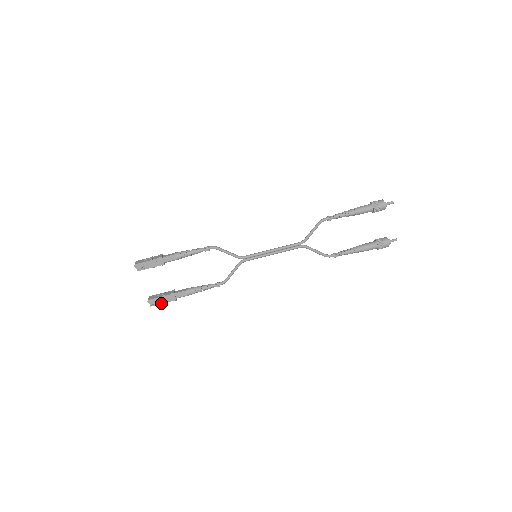
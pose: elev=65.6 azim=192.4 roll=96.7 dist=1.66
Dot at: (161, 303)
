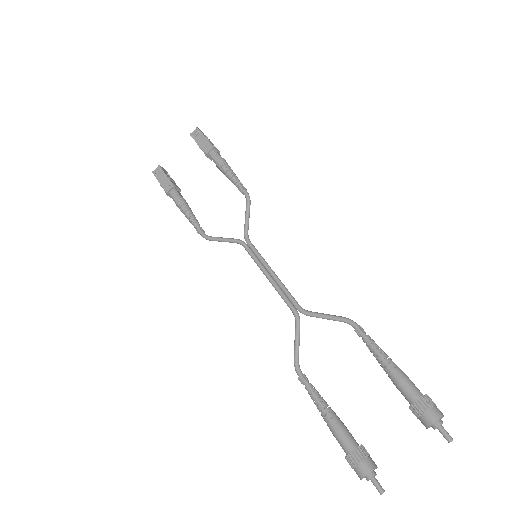
Dot at: (159, 180)
